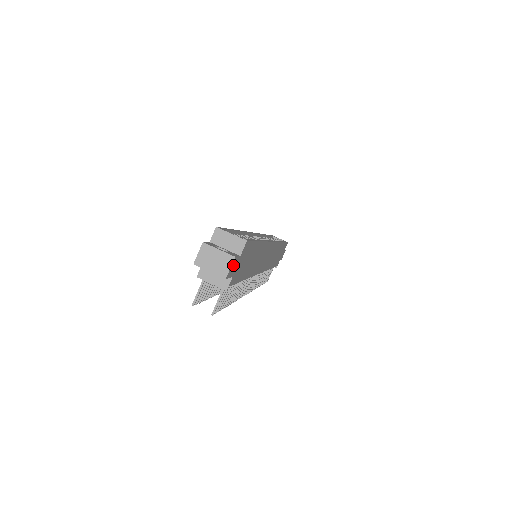
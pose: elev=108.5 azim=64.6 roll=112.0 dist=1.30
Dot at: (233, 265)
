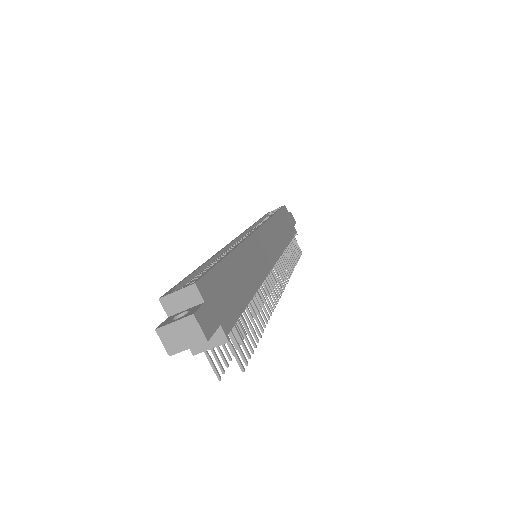
Dot at: (203, 320)
